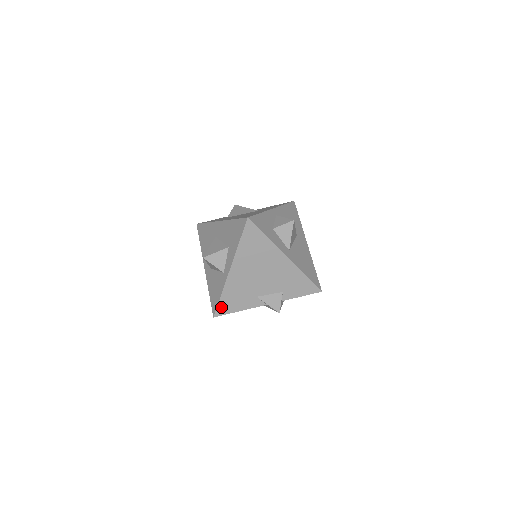
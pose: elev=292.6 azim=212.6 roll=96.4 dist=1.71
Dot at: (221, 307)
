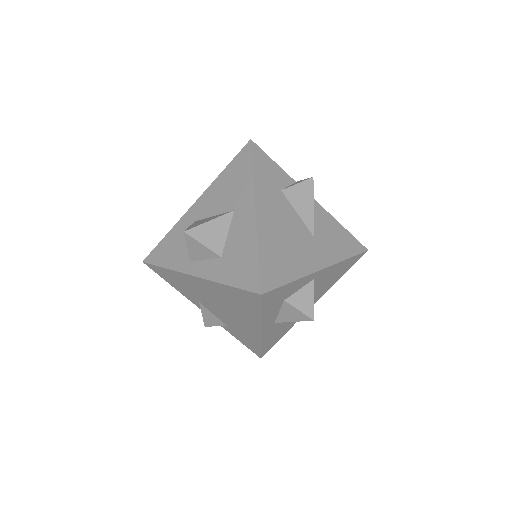
Dot at: (157, 268)
